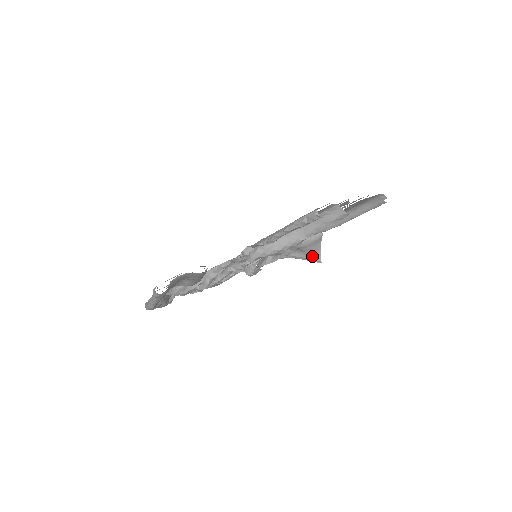
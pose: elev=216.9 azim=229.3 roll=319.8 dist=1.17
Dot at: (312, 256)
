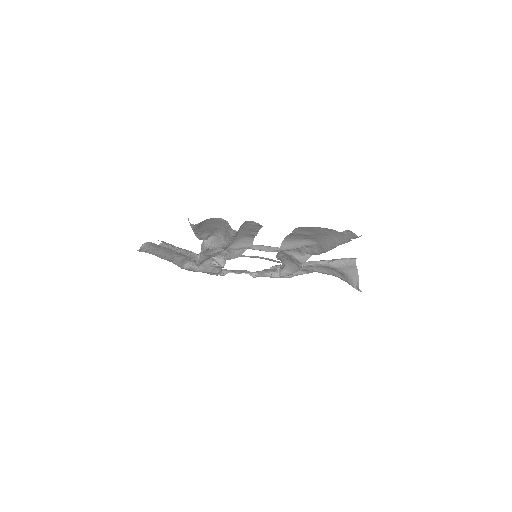
Dot at: (351, 281)
